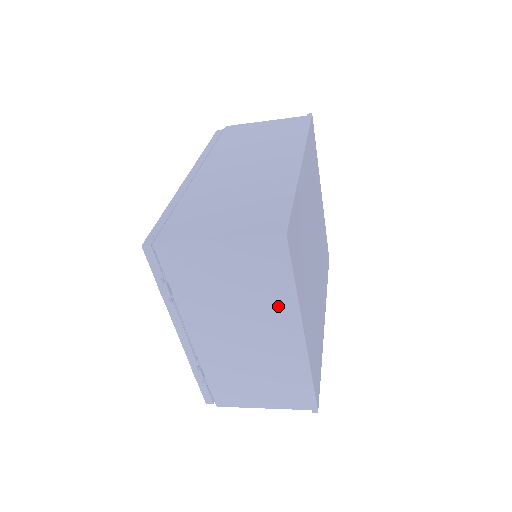
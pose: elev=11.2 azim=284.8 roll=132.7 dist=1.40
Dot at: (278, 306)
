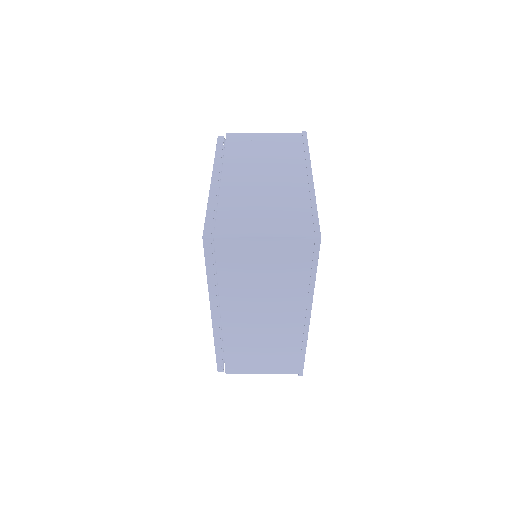
Dot at: occluded
